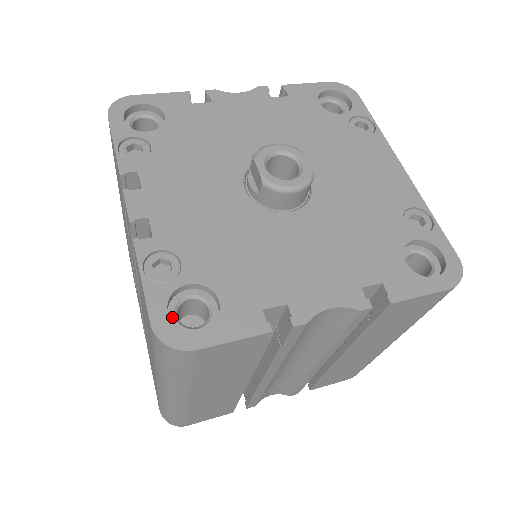
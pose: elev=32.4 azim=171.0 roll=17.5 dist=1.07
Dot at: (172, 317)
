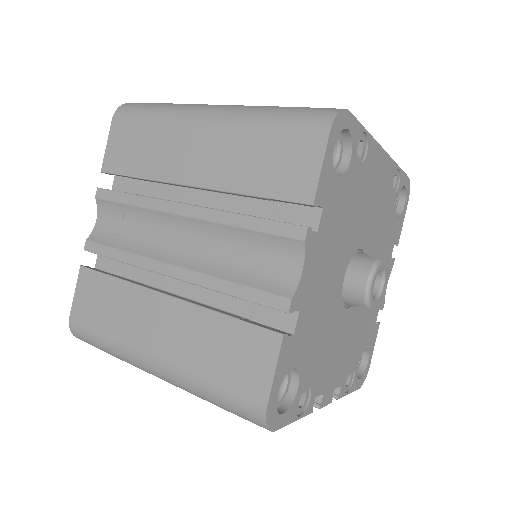
Dot at: occluded
